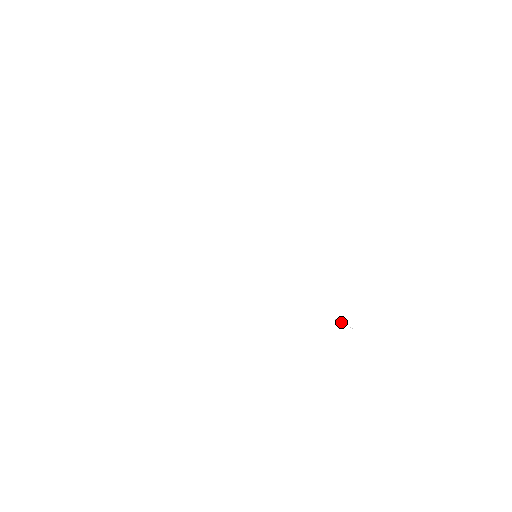
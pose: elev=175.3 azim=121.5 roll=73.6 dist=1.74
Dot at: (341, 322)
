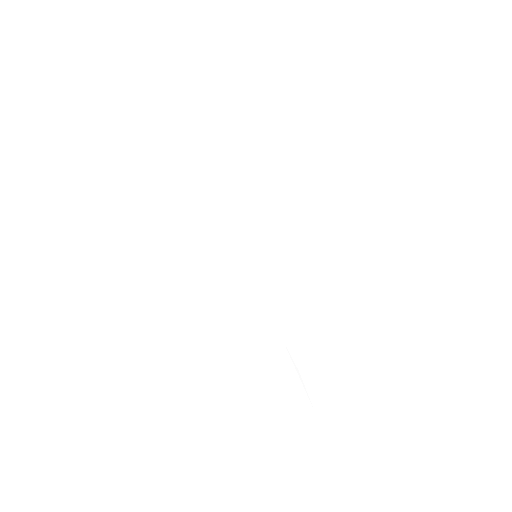
Dot at: (306, 392)
